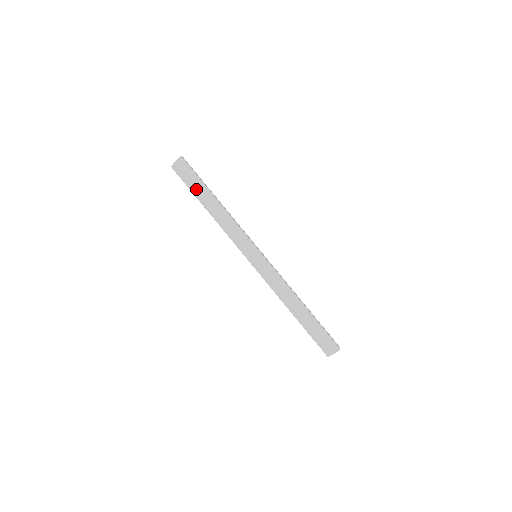
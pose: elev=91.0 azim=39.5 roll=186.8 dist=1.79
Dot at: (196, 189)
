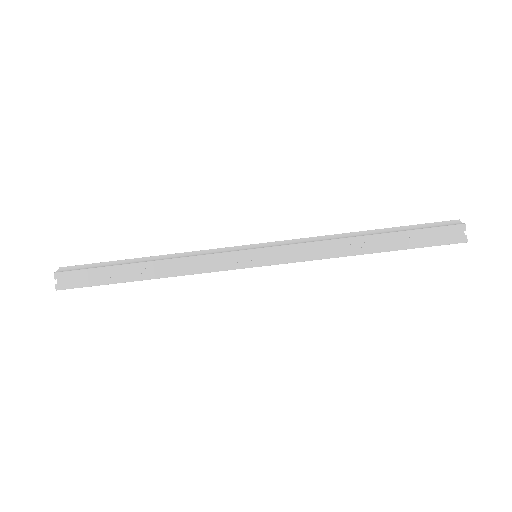
Dot at: occluded
